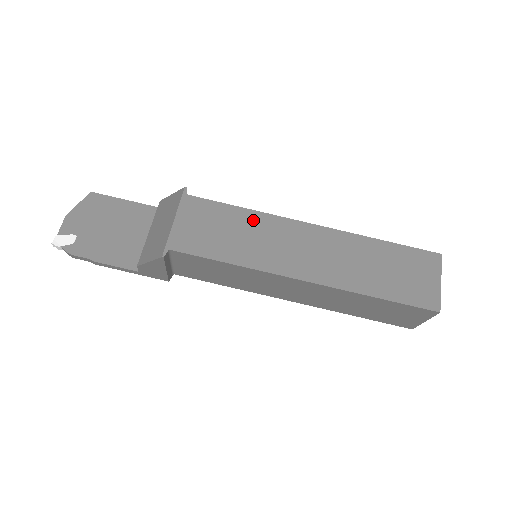
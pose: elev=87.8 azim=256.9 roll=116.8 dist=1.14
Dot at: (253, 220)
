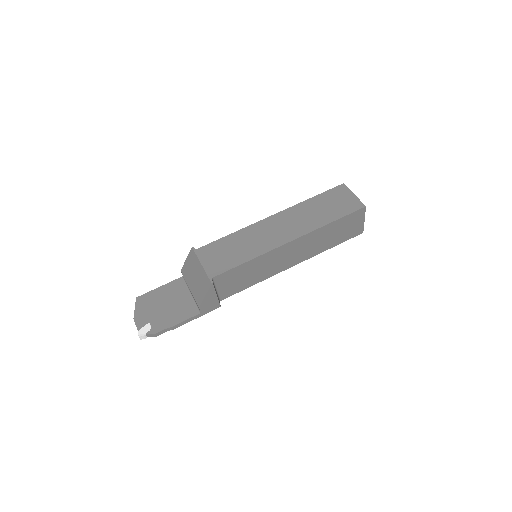
Dot at: (241, 235)
